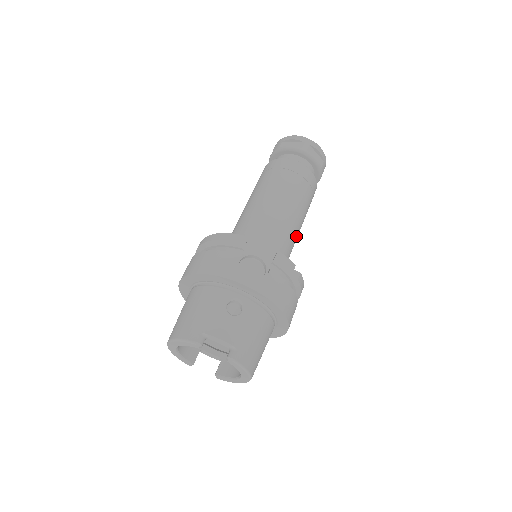
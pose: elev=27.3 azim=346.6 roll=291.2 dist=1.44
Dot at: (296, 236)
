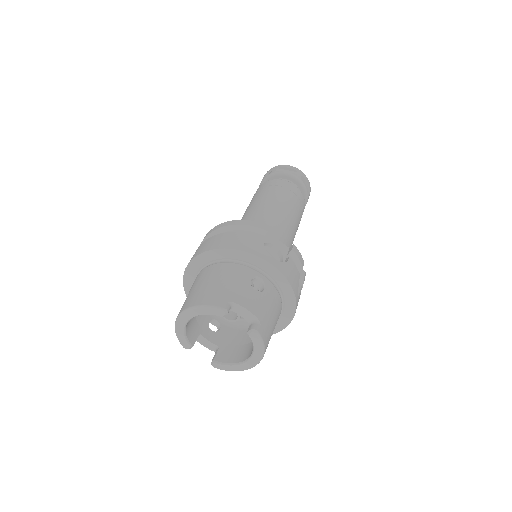
Dot at: occluded
